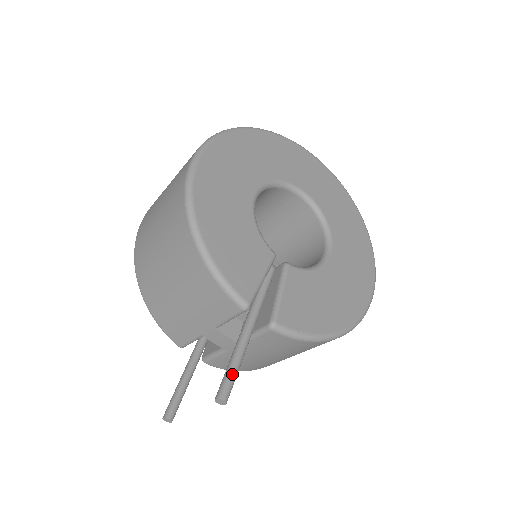
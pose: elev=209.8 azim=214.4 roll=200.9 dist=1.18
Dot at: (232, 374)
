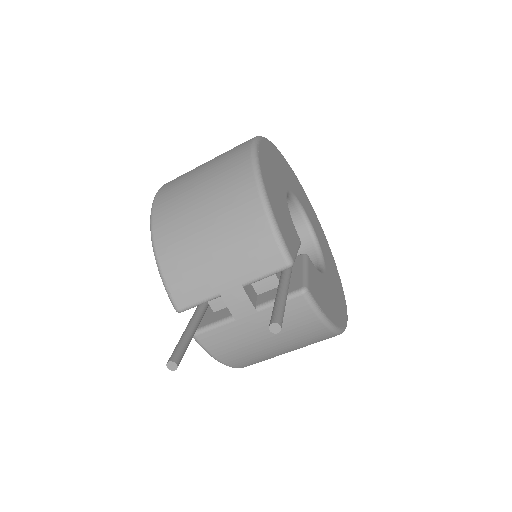
Dot at: (283, 310)
